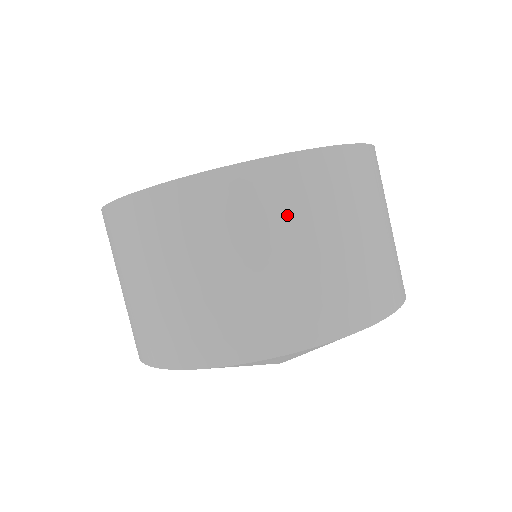
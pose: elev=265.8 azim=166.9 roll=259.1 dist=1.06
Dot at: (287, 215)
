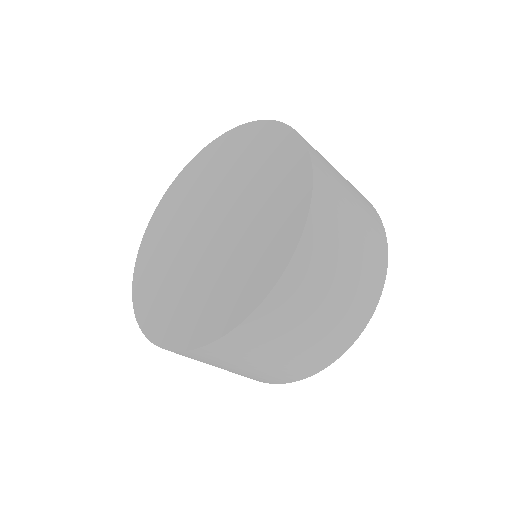
Dot at: (260, 346)
